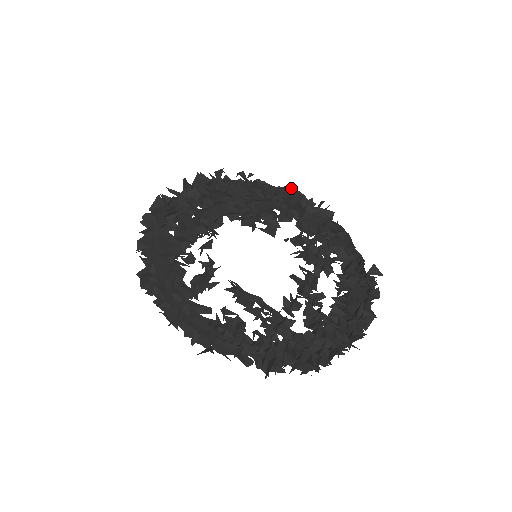
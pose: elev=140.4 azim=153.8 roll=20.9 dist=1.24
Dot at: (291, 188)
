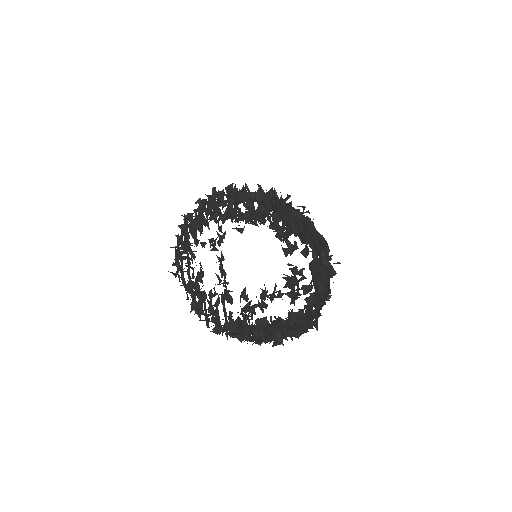
Dot at: occluded
